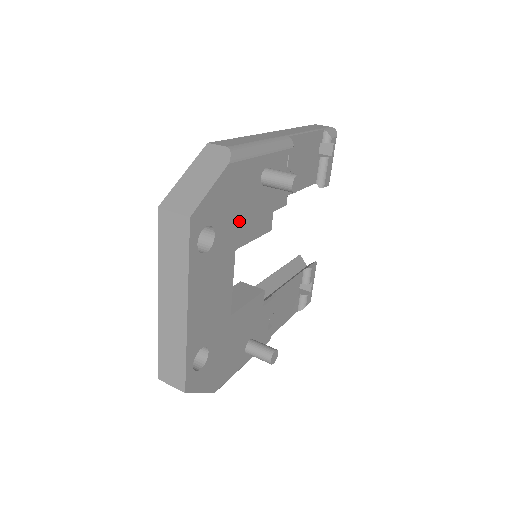
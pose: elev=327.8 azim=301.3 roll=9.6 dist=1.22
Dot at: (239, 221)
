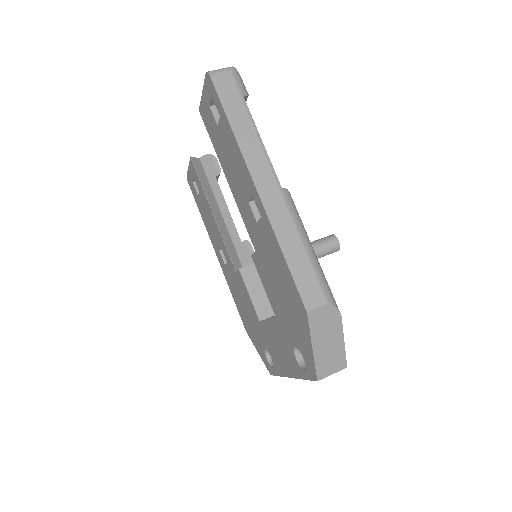
Dot at: occluded
